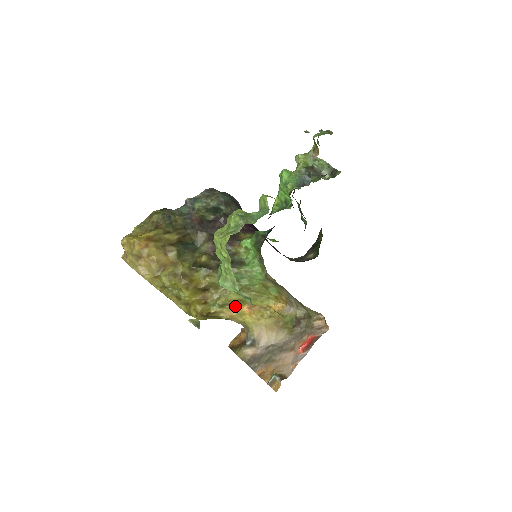
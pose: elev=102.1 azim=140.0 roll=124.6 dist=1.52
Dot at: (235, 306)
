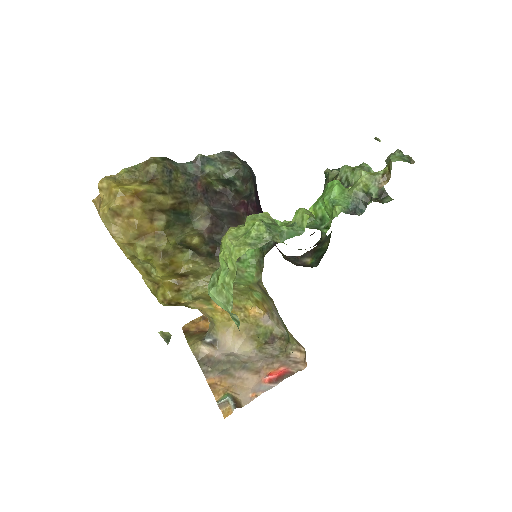
Dot at: (210, 301)
